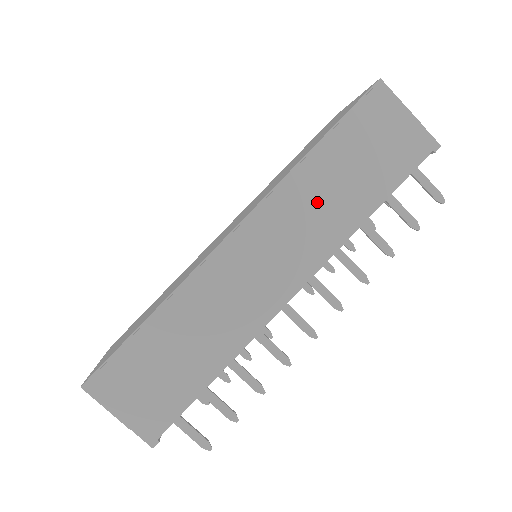
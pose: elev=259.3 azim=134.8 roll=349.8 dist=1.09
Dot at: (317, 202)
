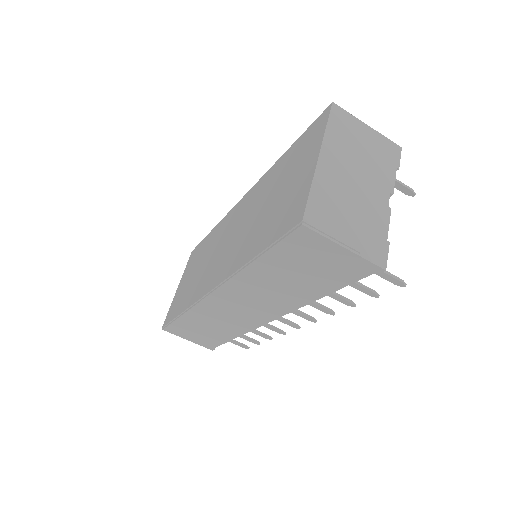
Dot at: (267, 289)
